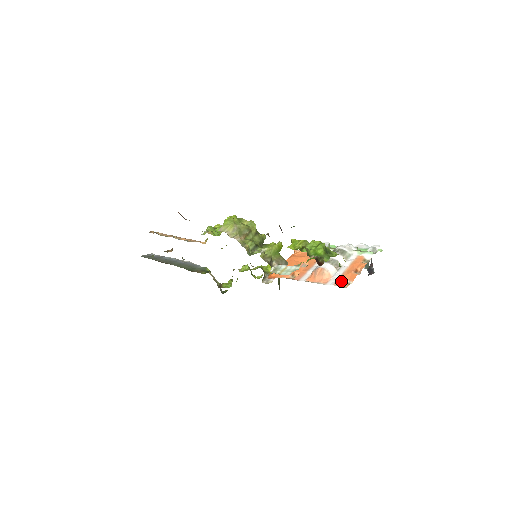
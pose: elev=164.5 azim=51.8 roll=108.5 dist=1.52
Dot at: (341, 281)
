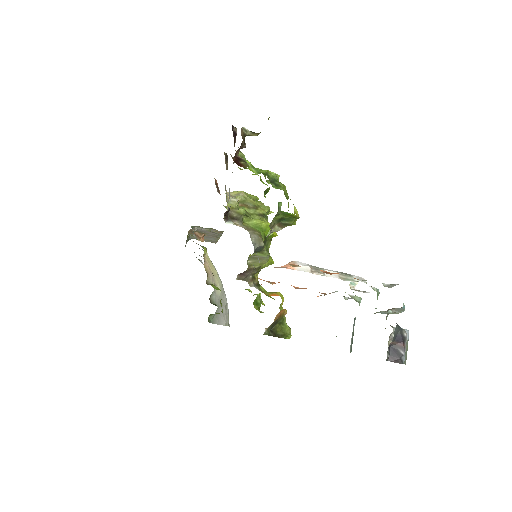
Dot at: (292, 264)
